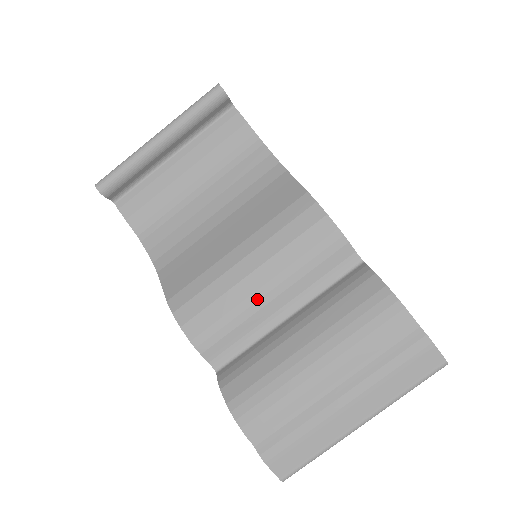
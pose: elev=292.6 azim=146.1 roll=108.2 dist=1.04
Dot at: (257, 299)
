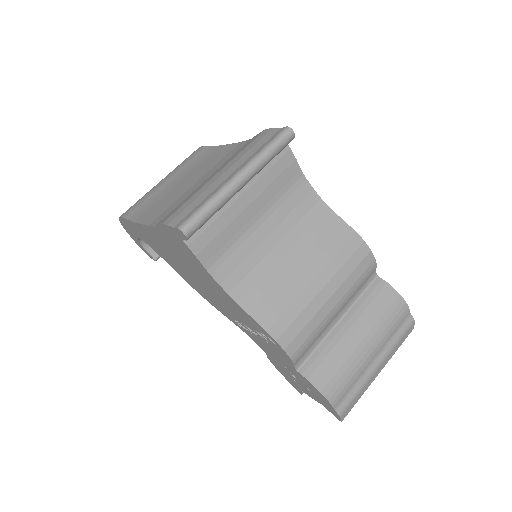
Dot at: (330, 316)
